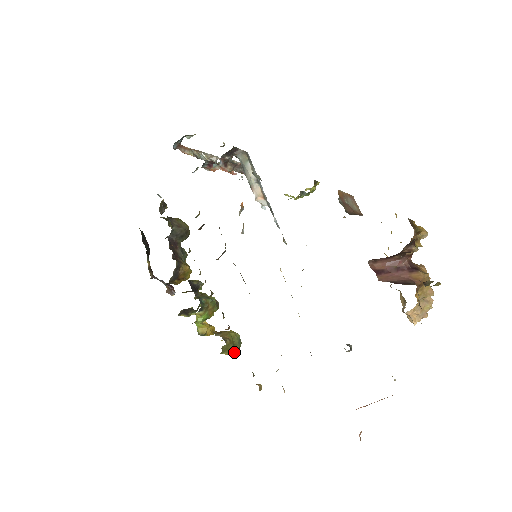
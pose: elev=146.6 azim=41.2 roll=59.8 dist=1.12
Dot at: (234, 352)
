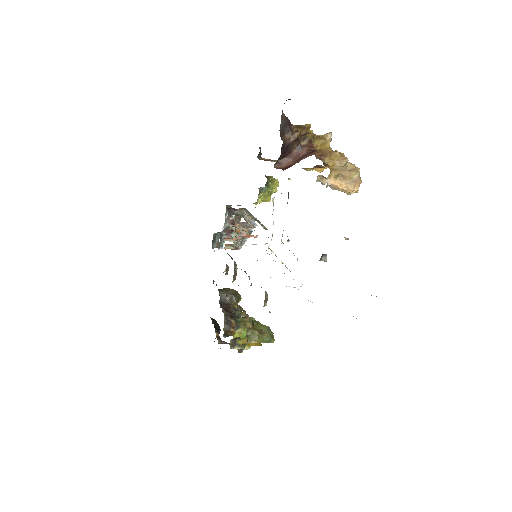
Dot at: (265, 341)
